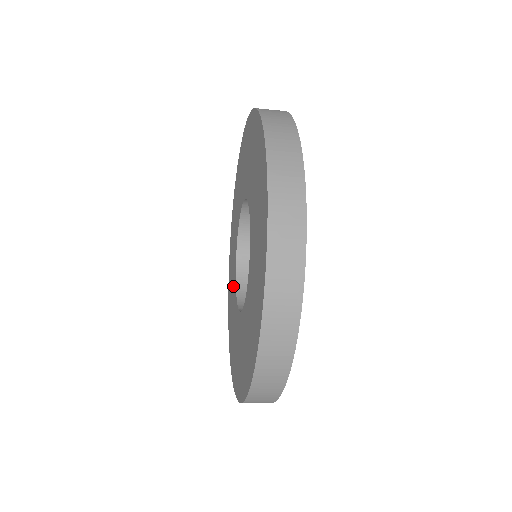
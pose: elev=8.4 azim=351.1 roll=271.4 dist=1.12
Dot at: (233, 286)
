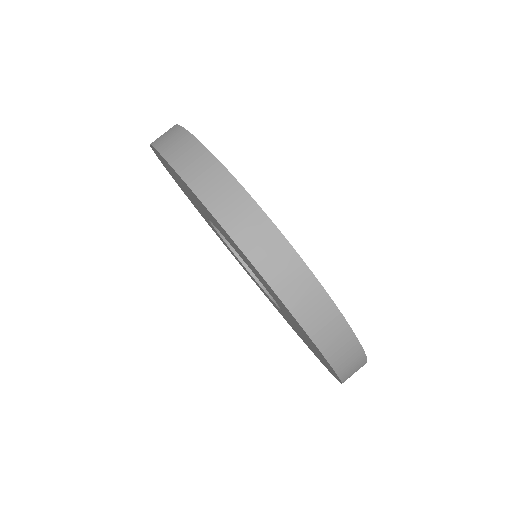
Dot at: occluded
